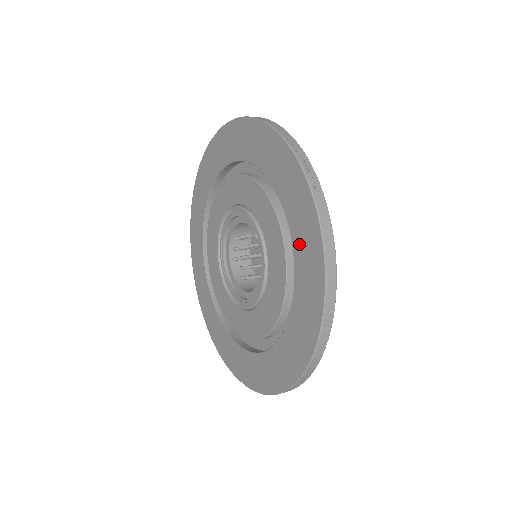
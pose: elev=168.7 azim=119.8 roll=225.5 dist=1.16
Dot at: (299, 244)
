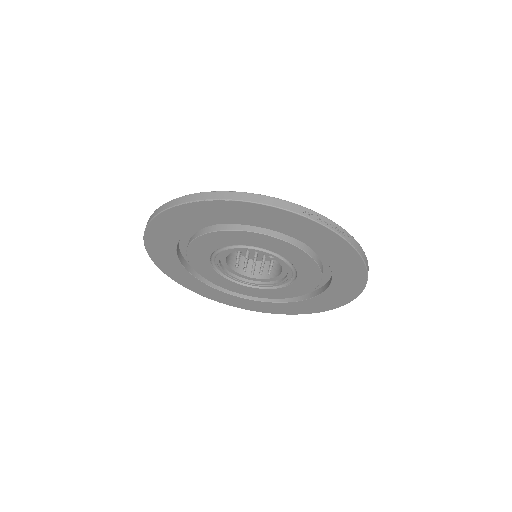
Dot at: (337, 263)
